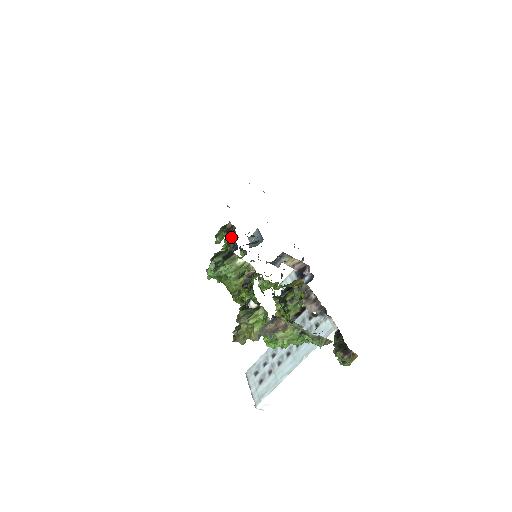
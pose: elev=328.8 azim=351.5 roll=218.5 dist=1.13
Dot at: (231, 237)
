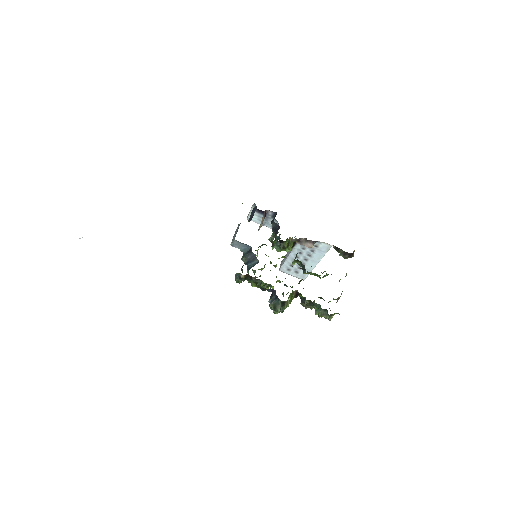
Dot at: (264, 289)
